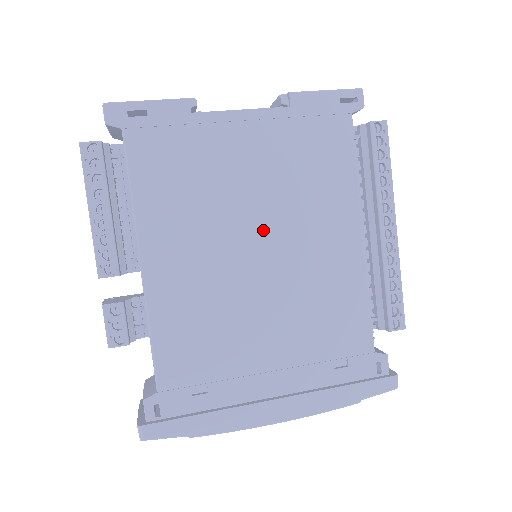
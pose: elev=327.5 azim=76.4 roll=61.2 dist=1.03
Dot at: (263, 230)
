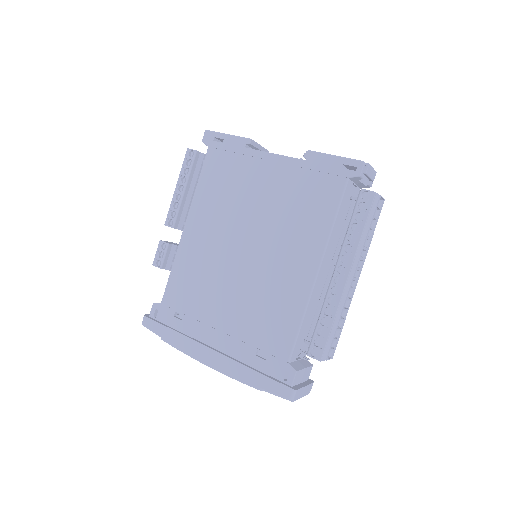
Dot at: (253, 236)
